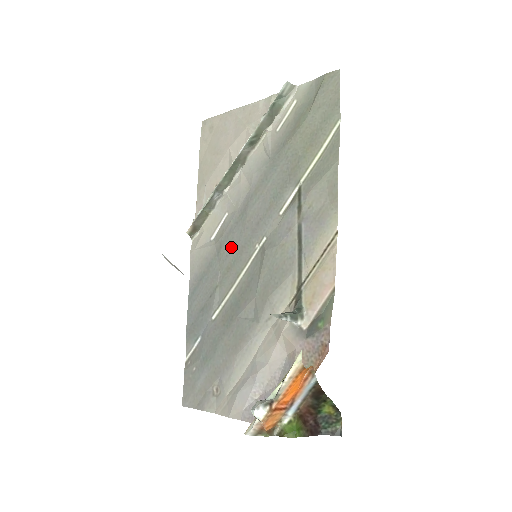
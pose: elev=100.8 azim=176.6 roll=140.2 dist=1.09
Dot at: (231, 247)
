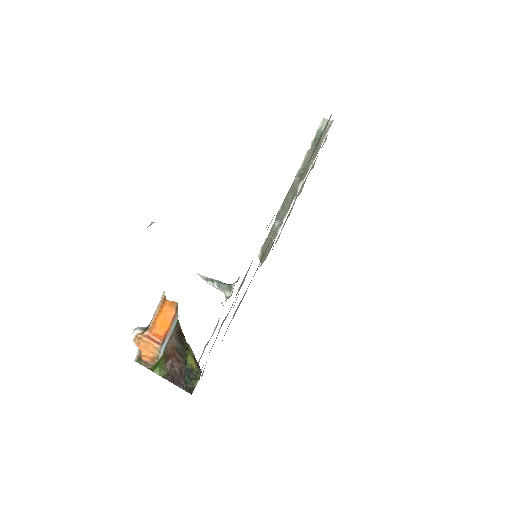
Dot at: occluded
